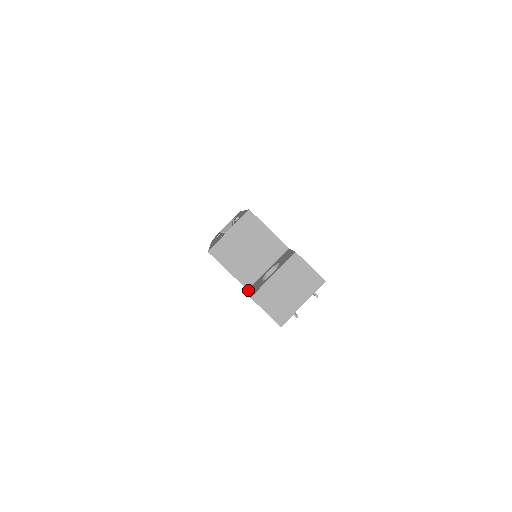
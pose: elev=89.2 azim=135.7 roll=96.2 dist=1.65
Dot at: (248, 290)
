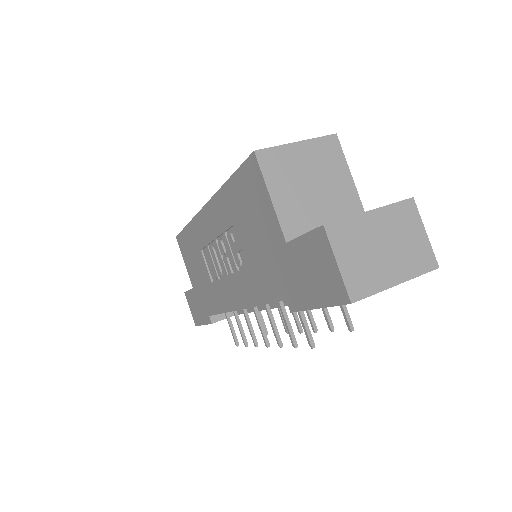
Dot at: (290, 240)
